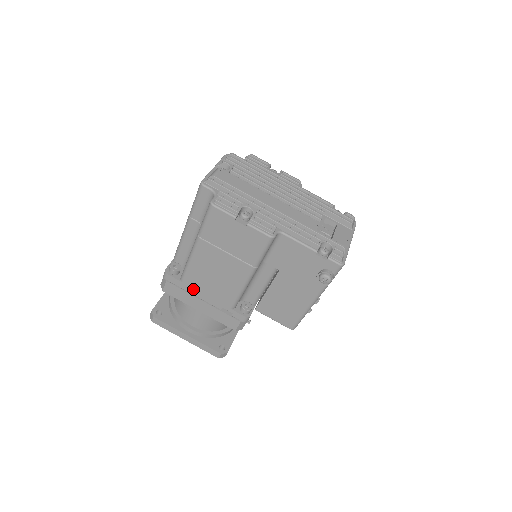
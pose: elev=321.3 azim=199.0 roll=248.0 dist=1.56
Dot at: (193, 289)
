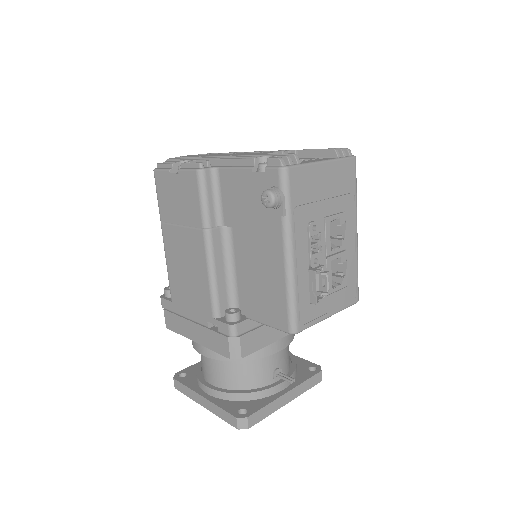
Dot at: (181, 307)
